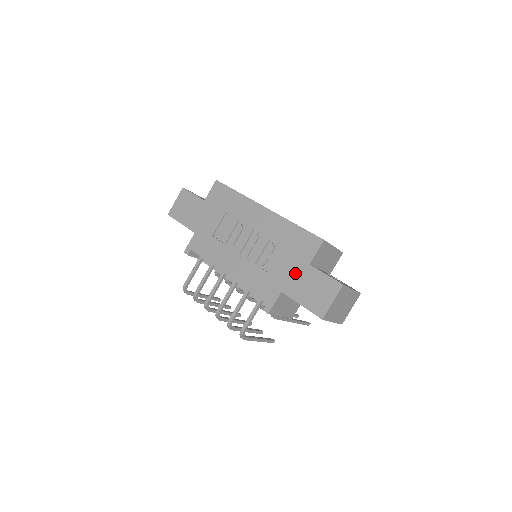
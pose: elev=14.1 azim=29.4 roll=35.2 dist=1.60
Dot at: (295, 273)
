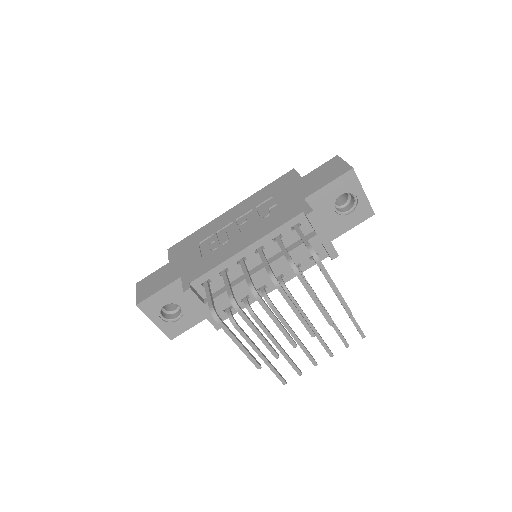
Dot at: (299, 188)
